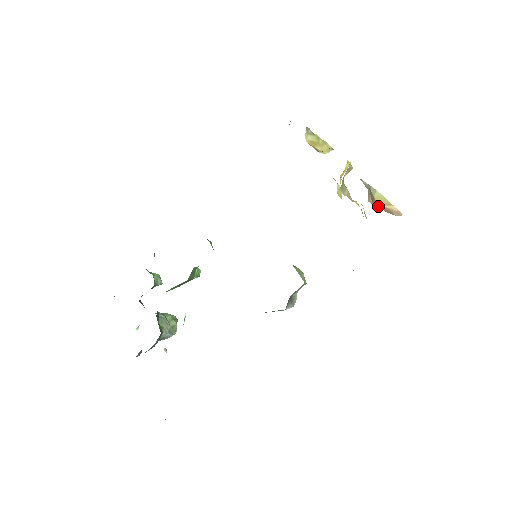
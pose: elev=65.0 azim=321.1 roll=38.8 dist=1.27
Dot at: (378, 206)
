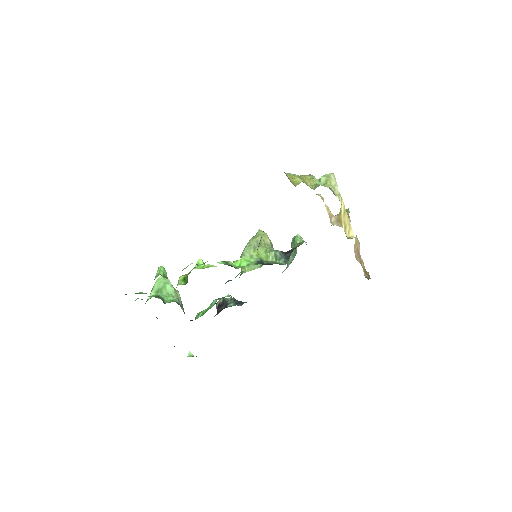
Dot at: (357, 256)
